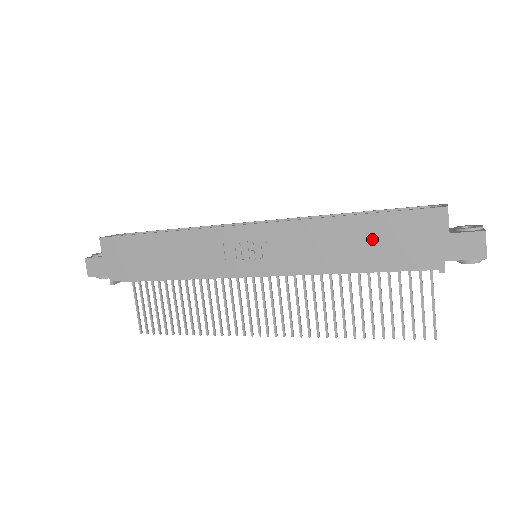
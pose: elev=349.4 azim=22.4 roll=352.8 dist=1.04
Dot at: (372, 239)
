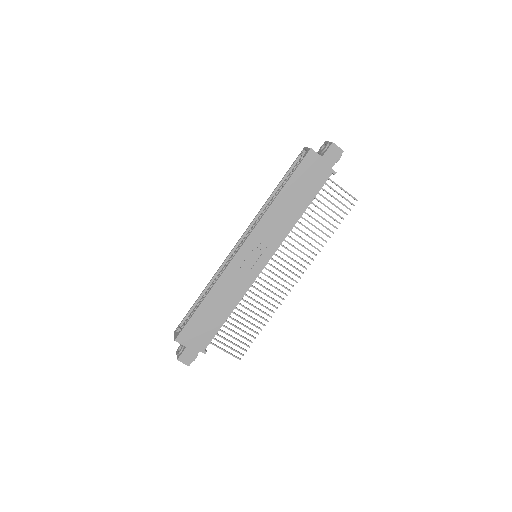
Dot at: (298, 191)
